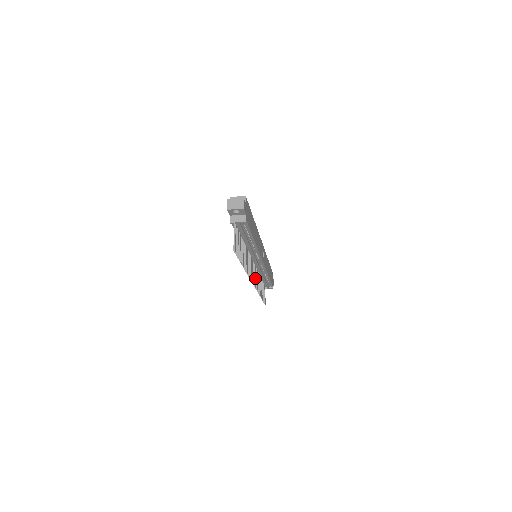
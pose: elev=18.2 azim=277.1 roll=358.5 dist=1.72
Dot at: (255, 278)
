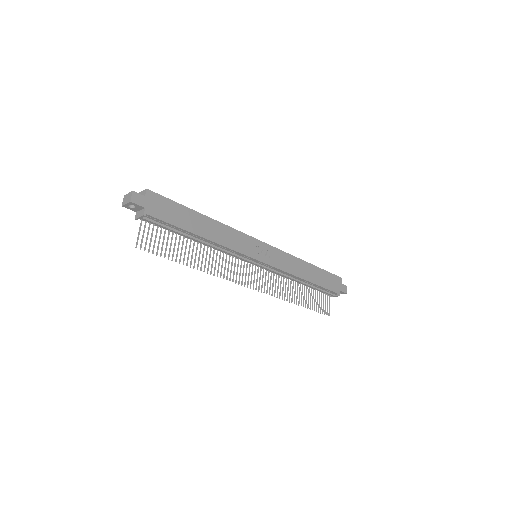
Dot at: (262, 281)
